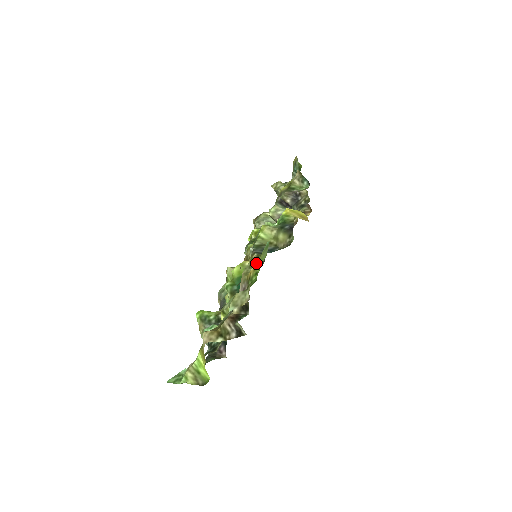
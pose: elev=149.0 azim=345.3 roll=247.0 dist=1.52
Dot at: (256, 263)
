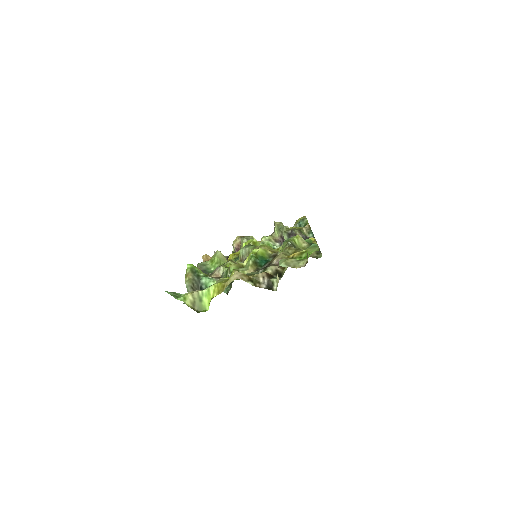
Dot at: (301, 251)
